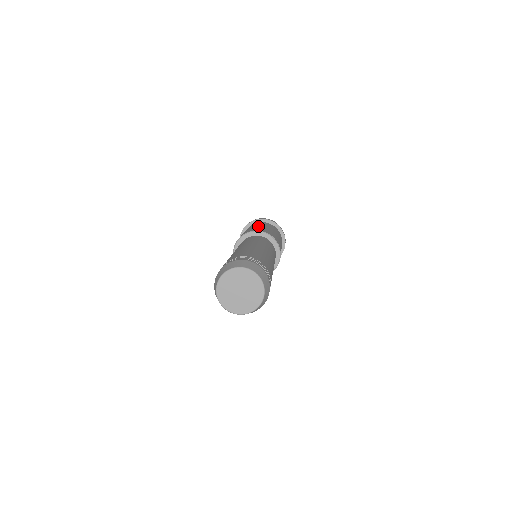
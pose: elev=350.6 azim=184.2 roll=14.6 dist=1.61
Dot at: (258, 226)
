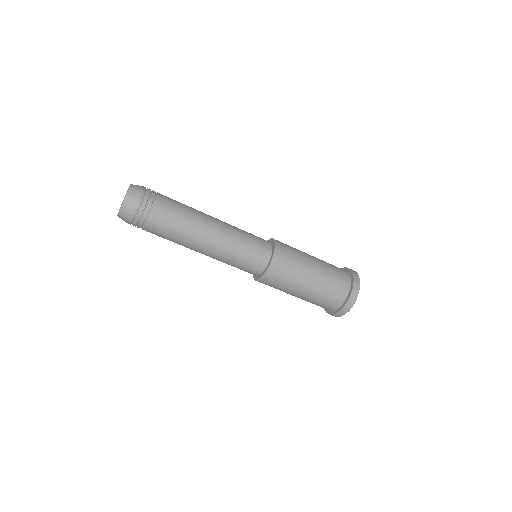
Dot at: occluded
